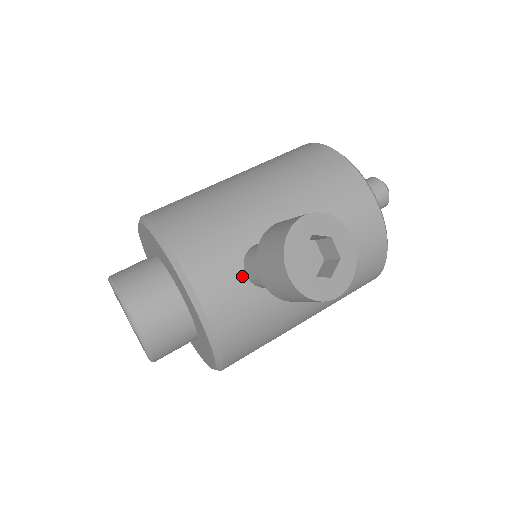
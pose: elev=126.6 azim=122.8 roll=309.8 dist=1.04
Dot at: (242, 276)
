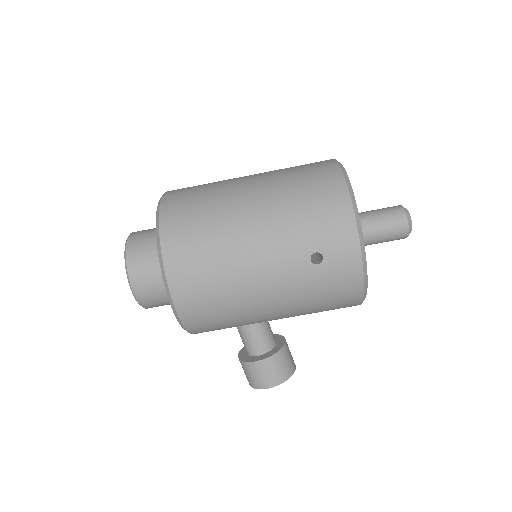
Dot at: occluded
